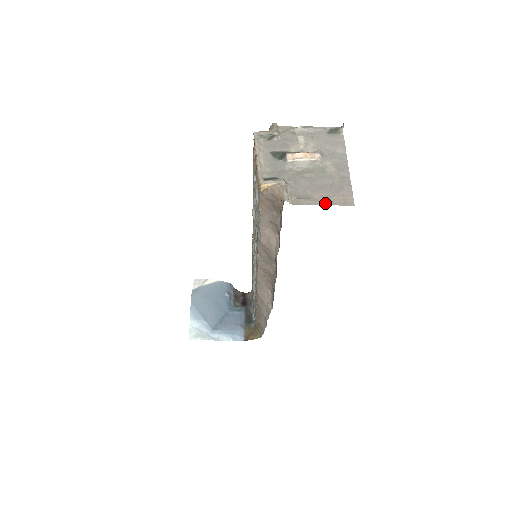
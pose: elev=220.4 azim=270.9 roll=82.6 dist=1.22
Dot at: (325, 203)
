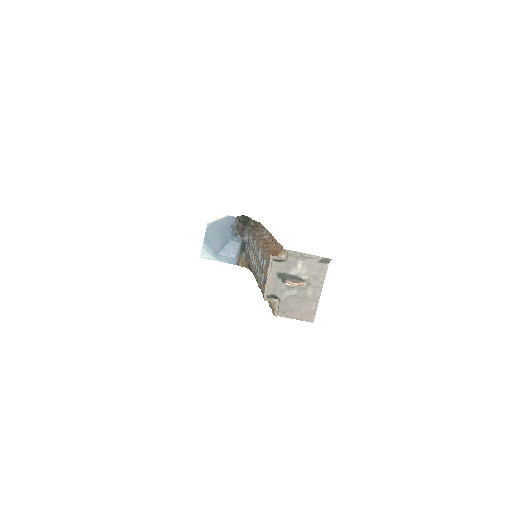
Dot at: (297, 318)
